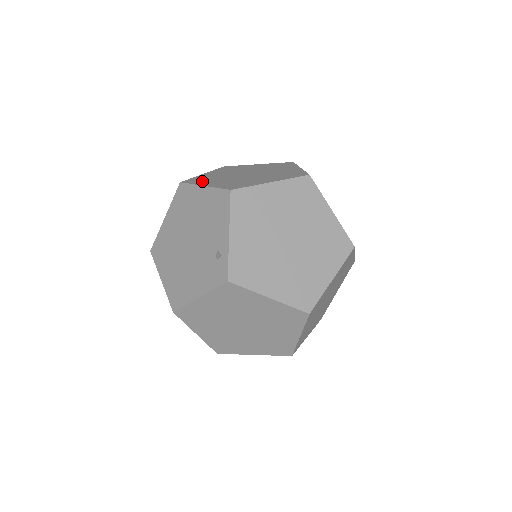
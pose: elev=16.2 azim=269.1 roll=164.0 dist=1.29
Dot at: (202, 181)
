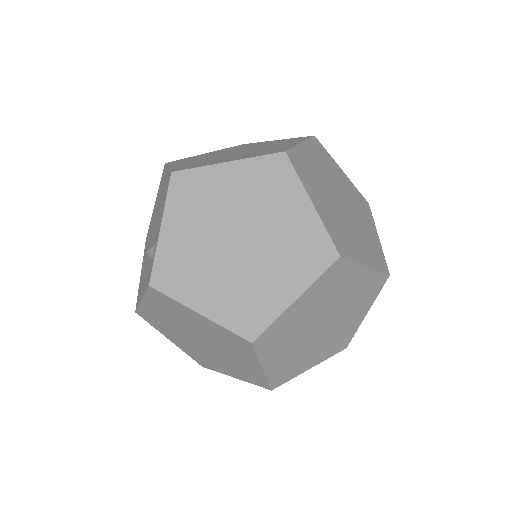
Dot at: (180, 162)
